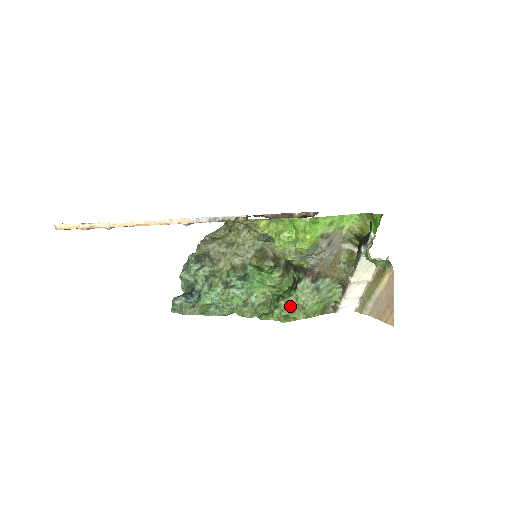
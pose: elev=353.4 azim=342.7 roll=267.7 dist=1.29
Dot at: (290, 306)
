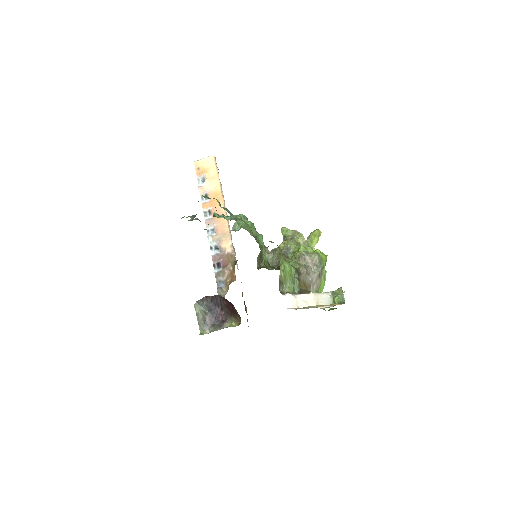
Dot at: occluded
